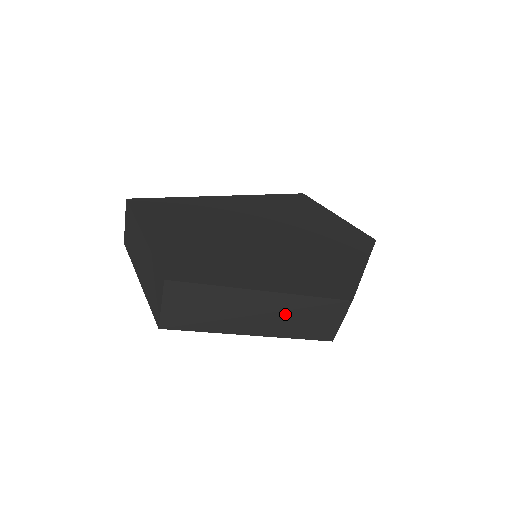
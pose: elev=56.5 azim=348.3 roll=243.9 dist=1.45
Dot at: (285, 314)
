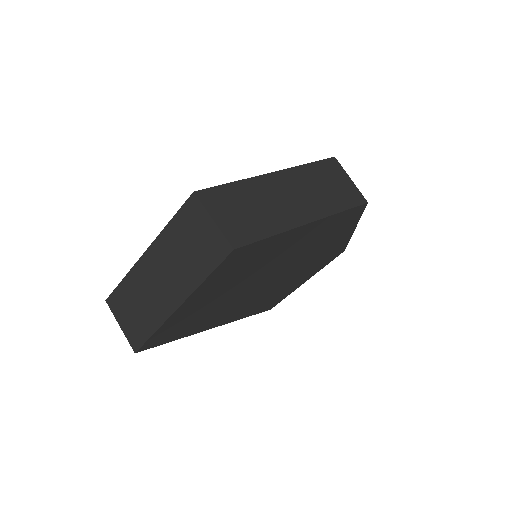
Dot at: (310, 187)
